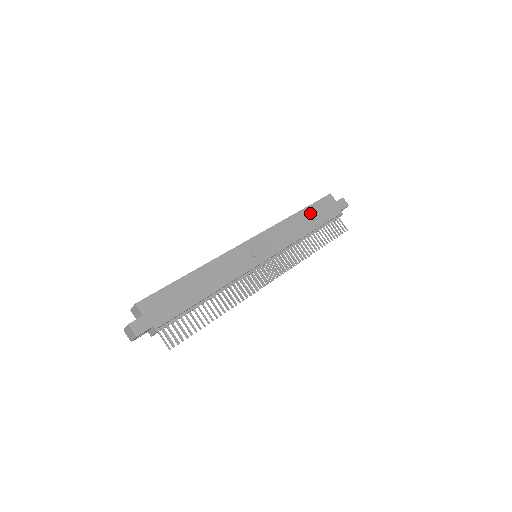
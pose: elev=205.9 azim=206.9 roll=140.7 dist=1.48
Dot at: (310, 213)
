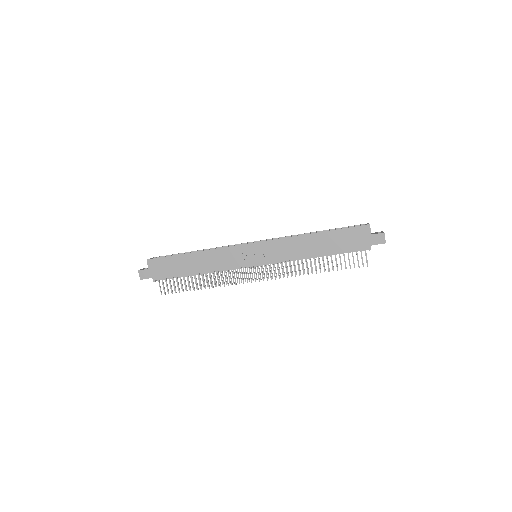
Dot at: (329, 238)
